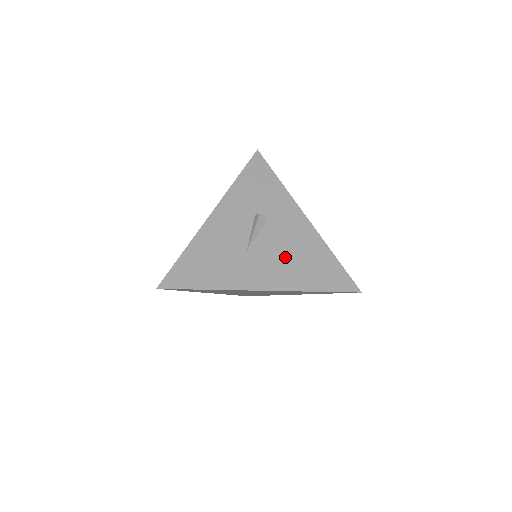
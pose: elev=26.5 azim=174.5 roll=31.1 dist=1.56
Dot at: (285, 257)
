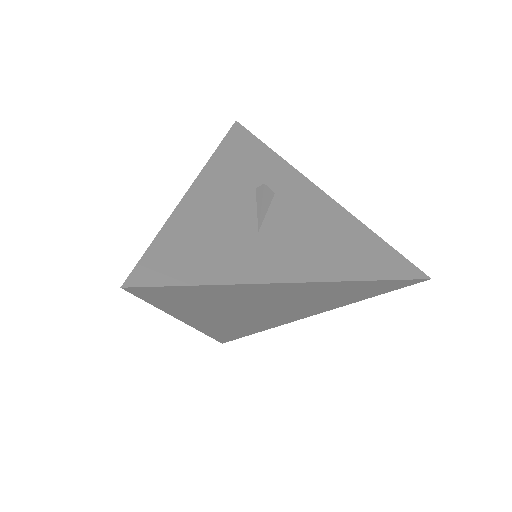
Dot at: (315, 238)
